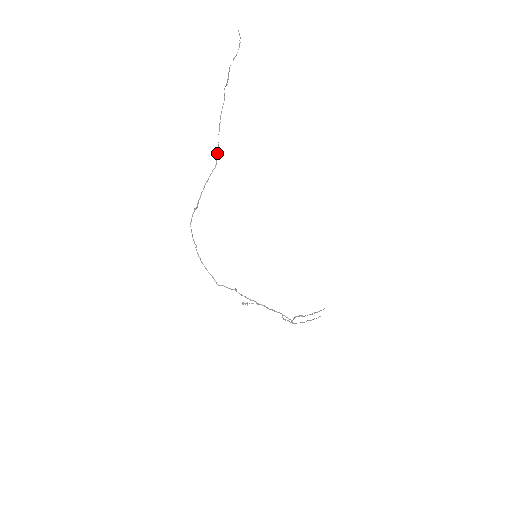
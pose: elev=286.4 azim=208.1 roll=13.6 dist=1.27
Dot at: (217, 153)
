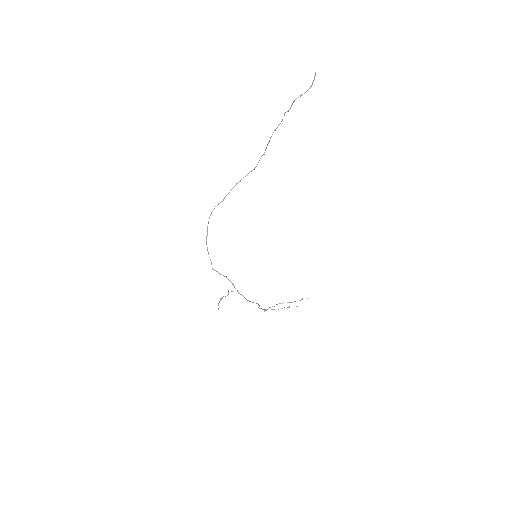
Dot at: occluded
